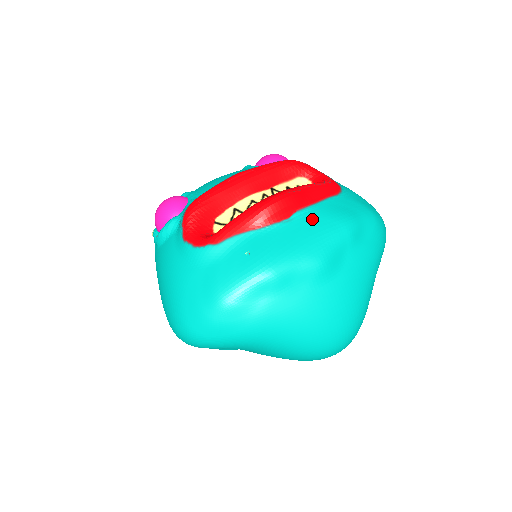
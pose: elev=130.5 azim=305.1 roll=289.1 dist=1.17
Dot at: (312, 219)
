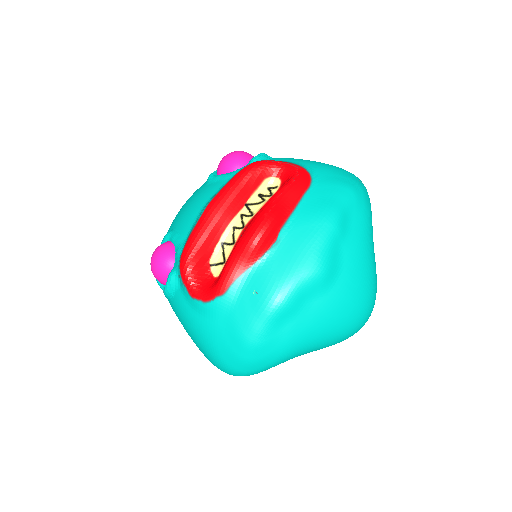
Dot at: (297, 231)
